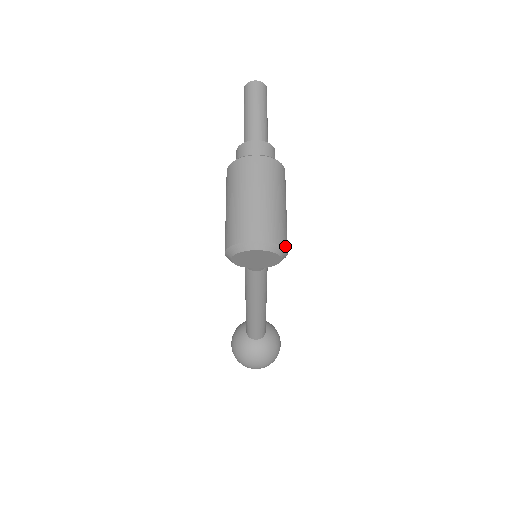
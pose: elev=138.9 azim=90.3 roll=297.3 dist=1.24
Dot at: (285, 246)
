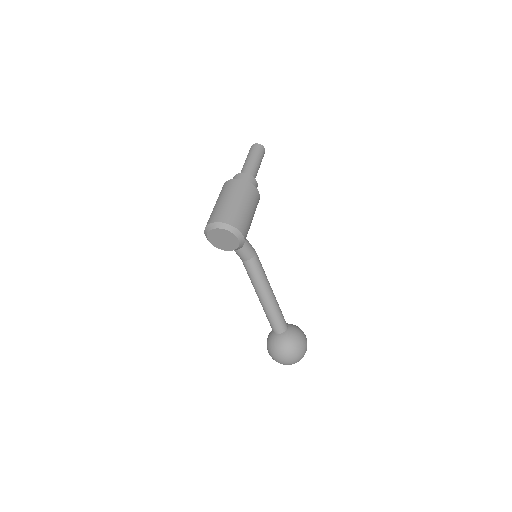
Dot at: (235, 226)
